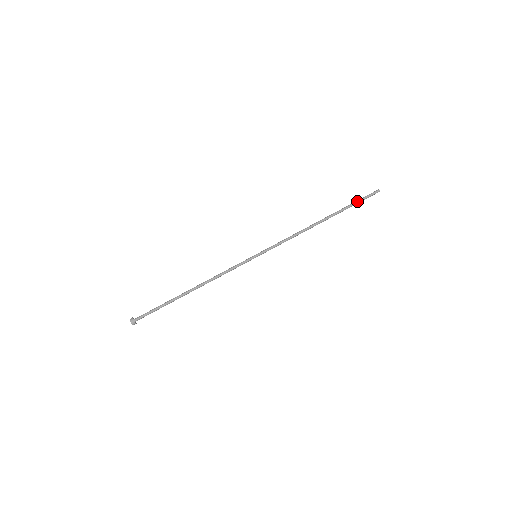
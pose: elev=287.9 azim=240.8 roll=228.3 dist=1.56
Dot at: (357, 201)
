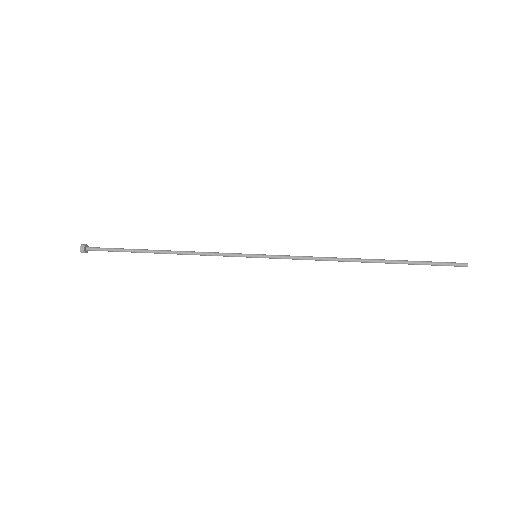
Dot at: (426, 261)
